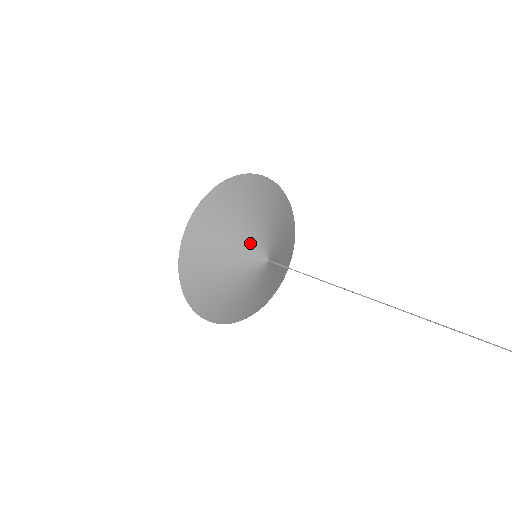
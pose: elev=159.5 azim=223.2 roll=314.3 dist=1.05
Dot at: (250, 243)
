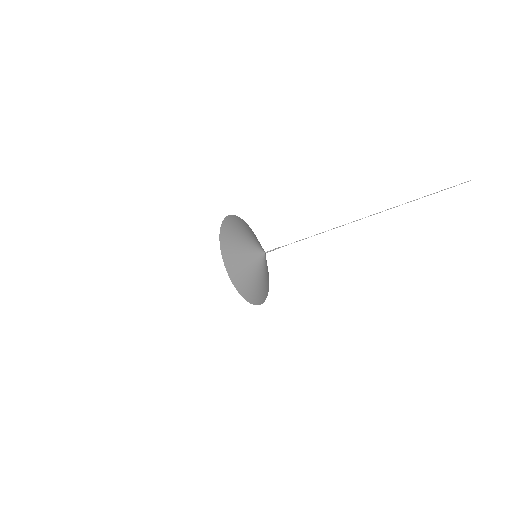
Dot at: (253, 244)
